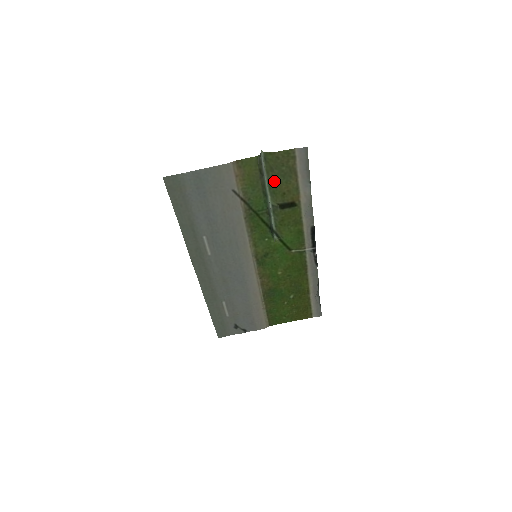
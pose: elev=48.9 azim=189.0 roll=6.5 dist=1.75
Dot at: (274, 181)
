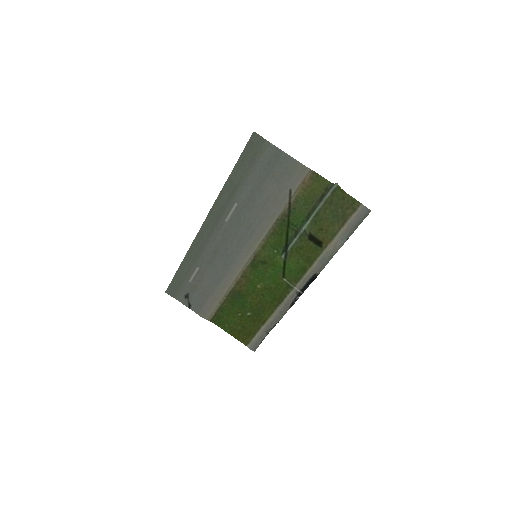
Dot at: (324, 213)
